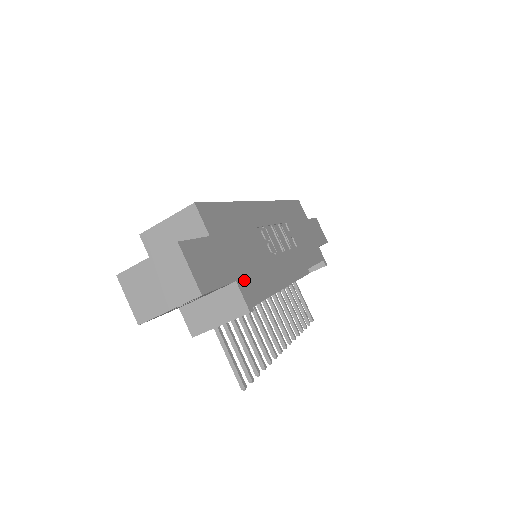
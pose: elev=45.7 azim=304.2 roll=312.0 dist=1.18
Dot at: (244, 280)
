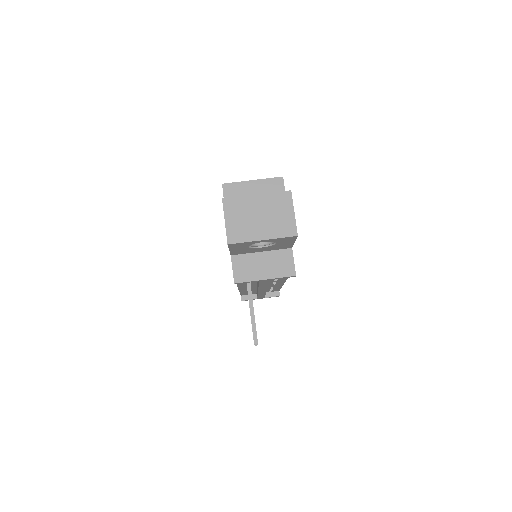
Dot at: occluded
